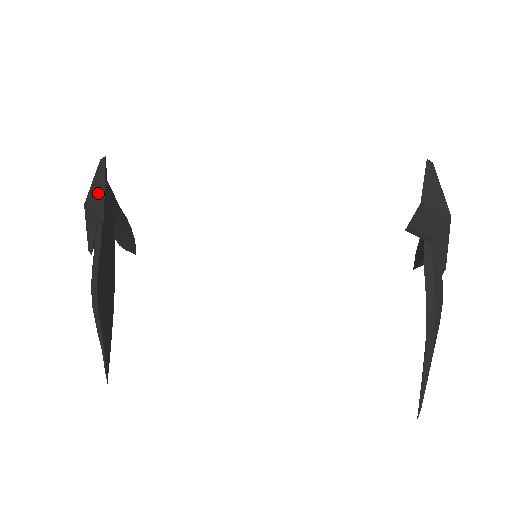
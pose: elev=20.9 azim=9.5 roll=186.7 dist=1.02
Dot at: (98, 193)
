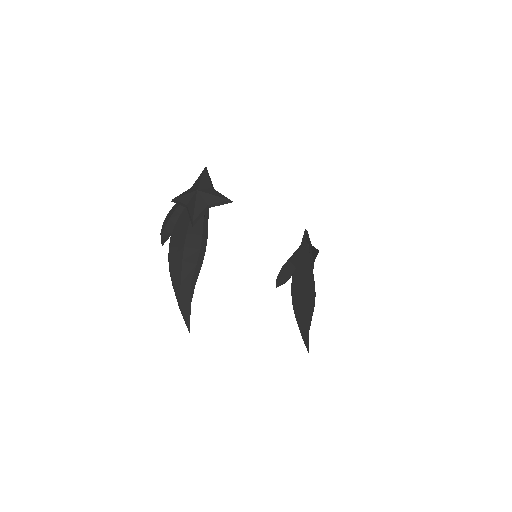
Dot at: (211, 186)
